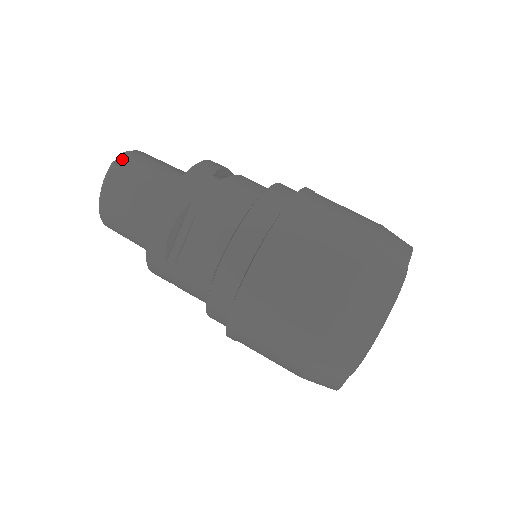
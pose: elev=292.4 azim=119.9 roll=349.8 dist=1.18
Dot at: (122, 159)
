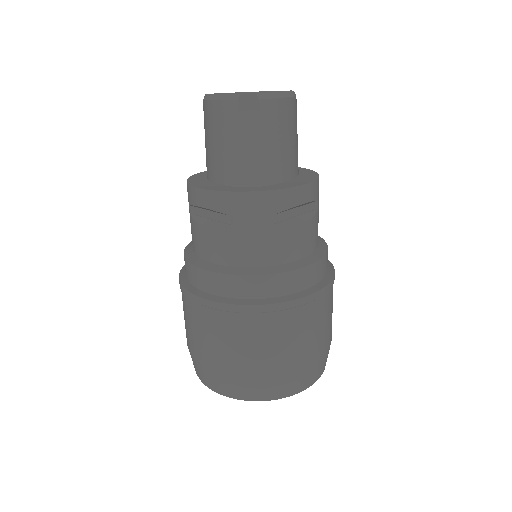
Dot at: (251, 99)
